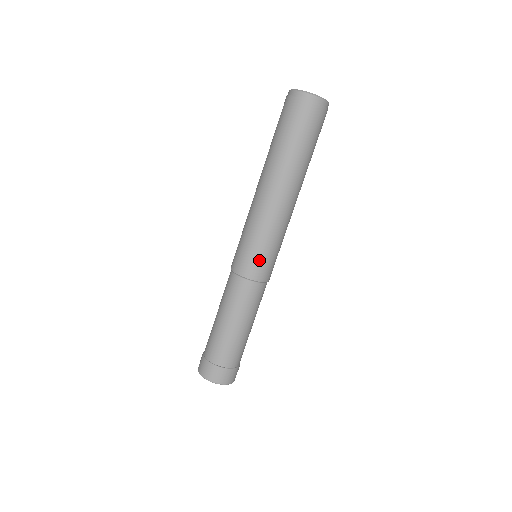
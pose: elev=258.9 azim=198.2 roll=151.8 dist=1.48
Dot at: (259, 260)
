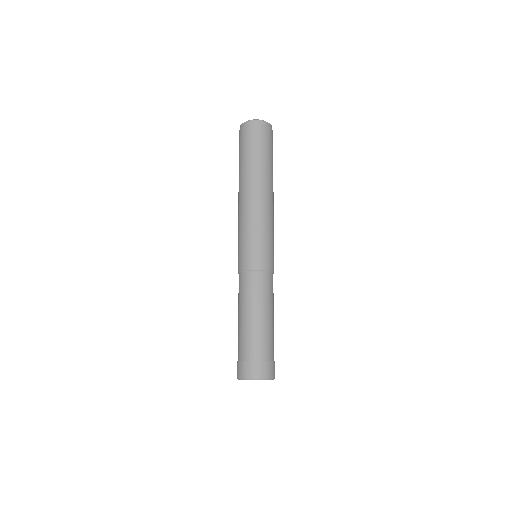
Dot at: (258, 251)
